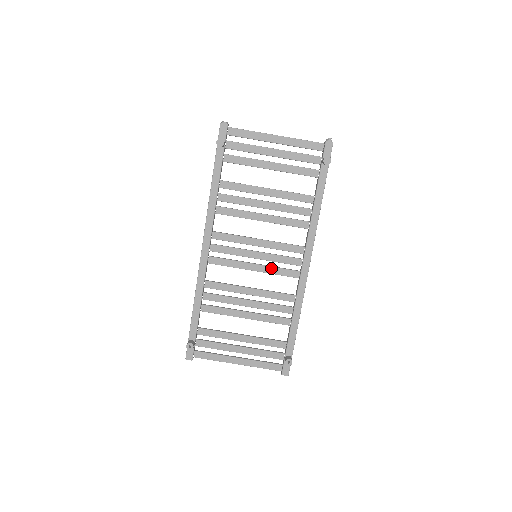
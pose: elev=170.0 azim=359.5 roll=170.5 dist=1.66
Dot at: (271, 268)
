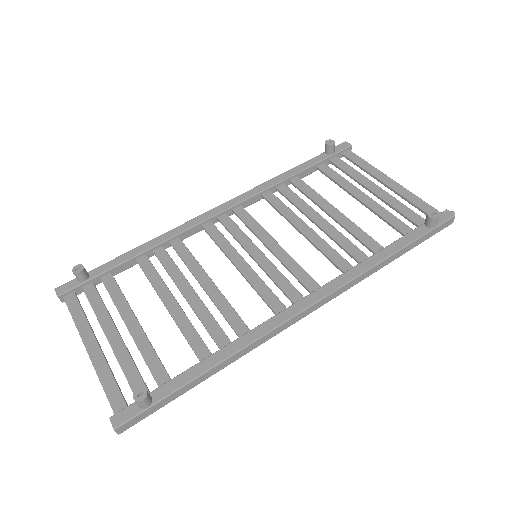
Dot at: (258, 278)
